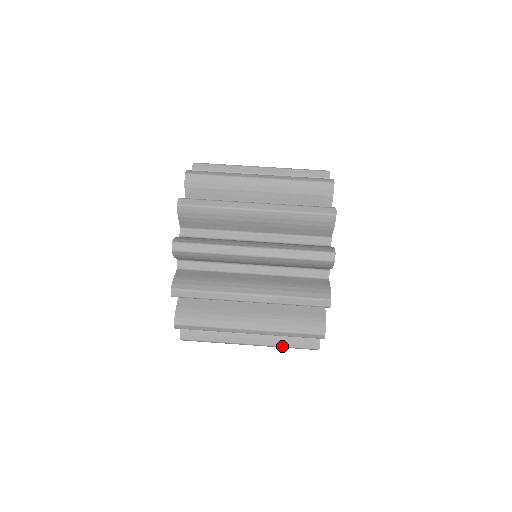
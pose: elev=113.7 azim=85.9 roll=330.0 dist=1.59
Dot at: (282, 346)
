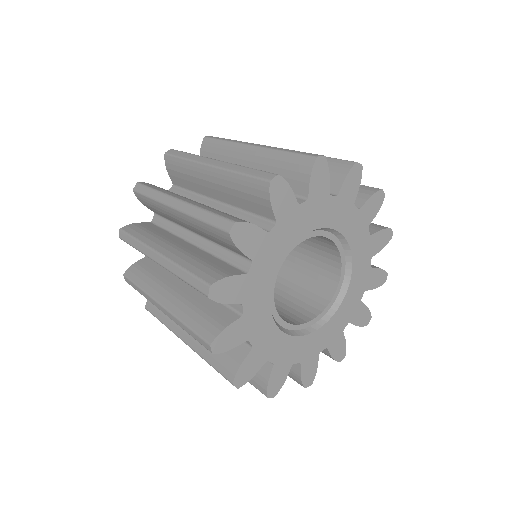
Dot at: (204, 358)
